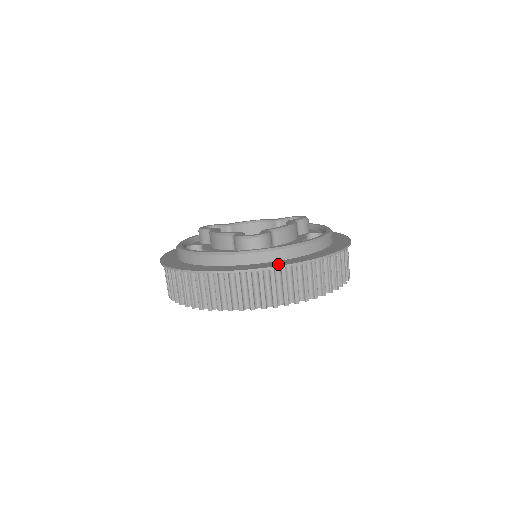
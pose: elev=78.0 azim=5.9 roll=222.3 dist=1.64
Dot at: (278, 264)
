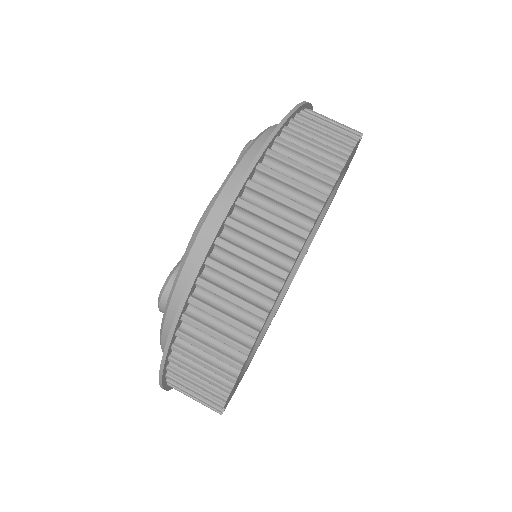
Dot at: occluded
